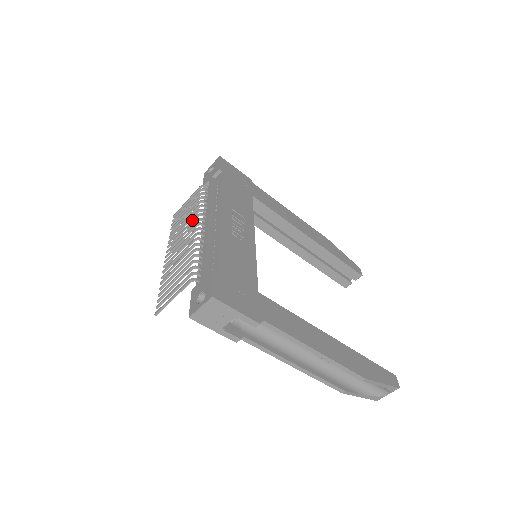
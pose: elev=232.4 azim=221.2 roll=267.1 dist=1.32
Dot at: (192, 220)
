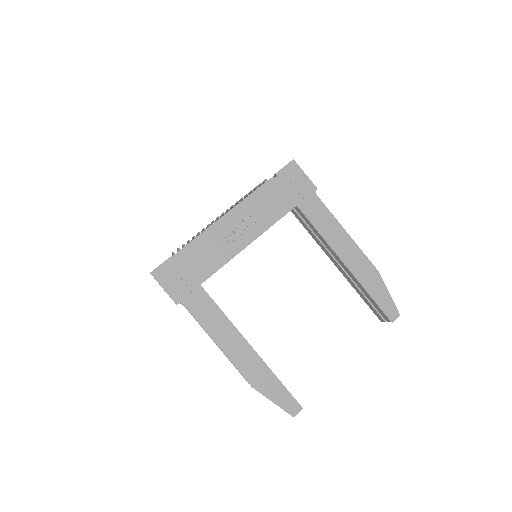
Dot at: (231, 207)
